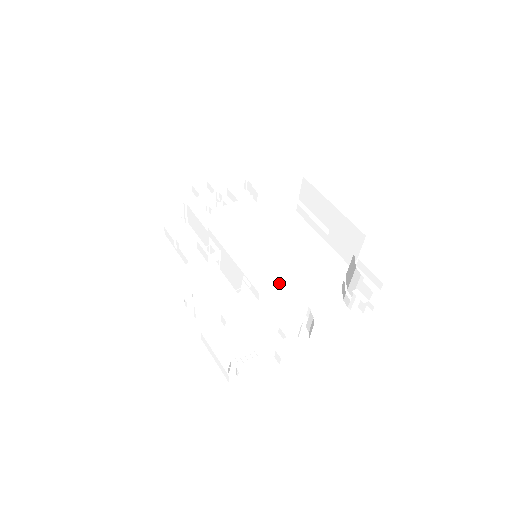
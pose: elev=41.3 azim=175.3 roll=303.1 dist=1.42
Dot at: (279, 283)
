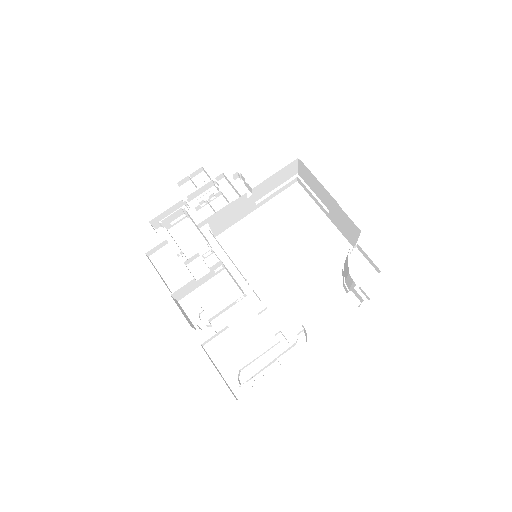
Dot at: (282, 274)
